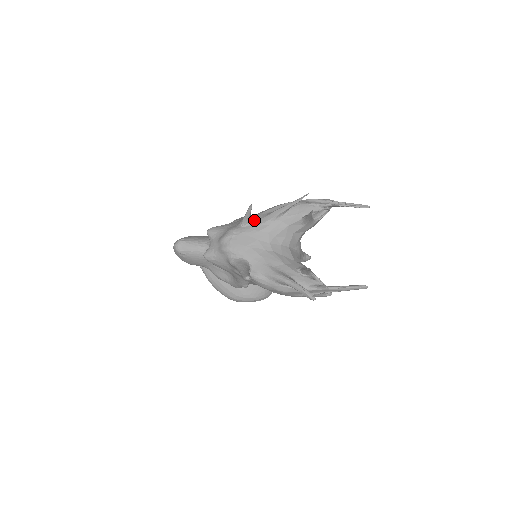
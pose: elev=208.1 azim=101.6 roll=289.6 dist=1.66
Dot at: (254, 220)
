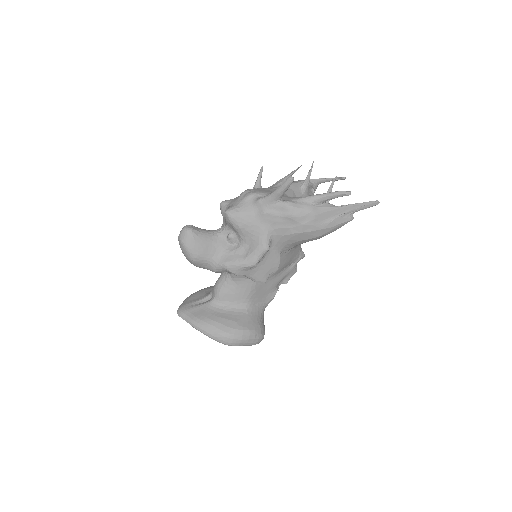
Dot at: occluded
